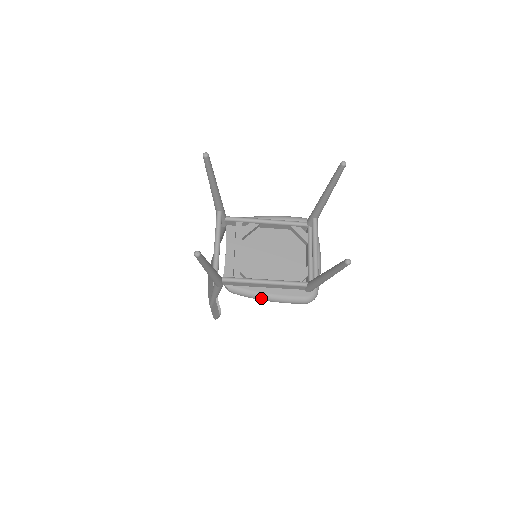
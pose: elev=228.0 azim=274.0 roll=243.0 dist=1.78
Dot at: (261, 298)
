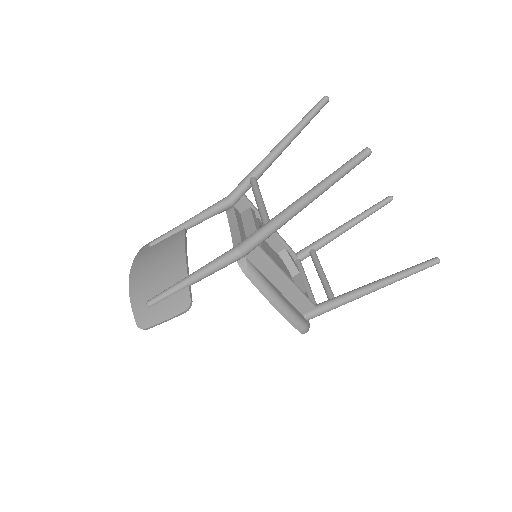
Dot at: (273, 298)
